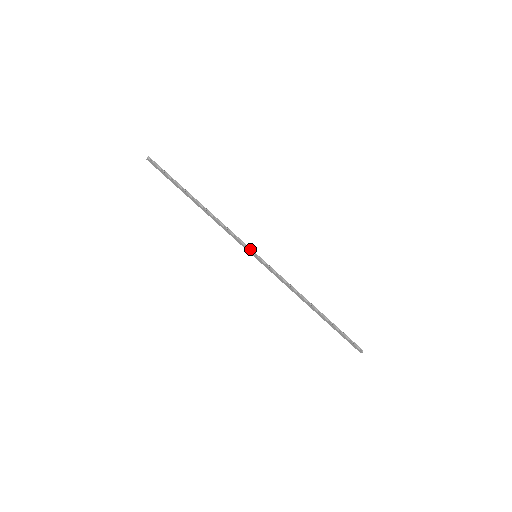
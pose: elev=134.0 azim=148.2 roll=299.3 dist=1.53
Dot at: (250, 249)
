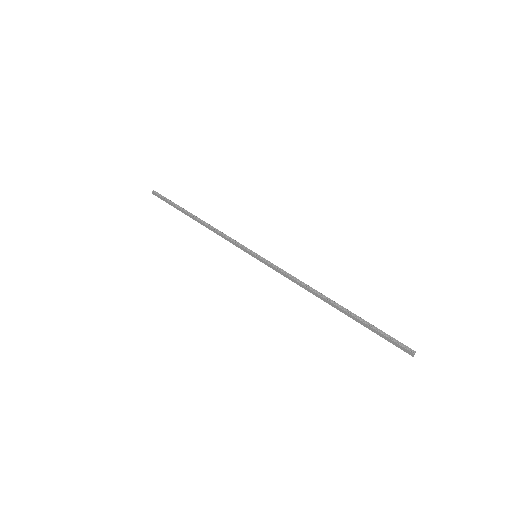
Dot at: (248, 249)
